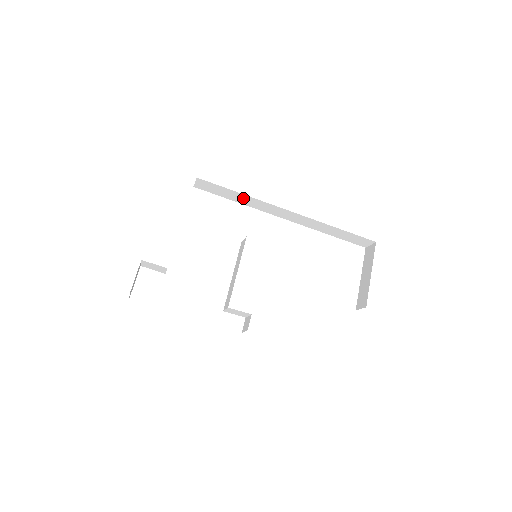
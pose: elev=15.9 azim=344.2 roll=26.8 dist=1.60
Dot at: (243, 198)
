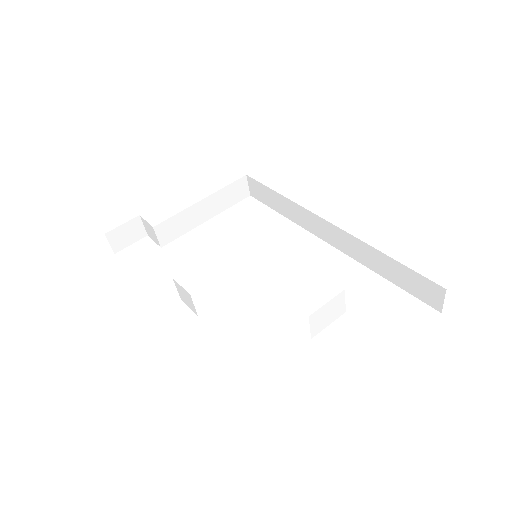
Dot at: (285, 205)
